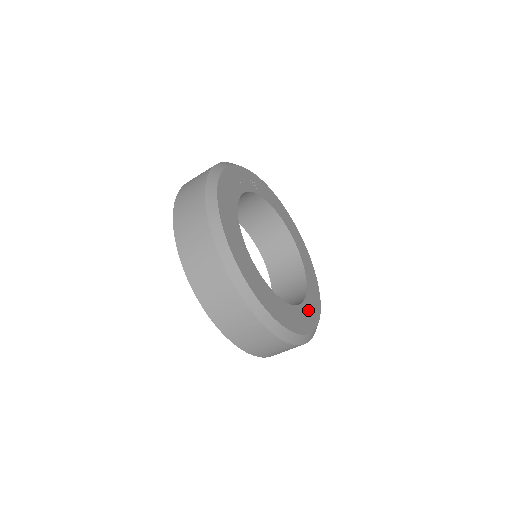
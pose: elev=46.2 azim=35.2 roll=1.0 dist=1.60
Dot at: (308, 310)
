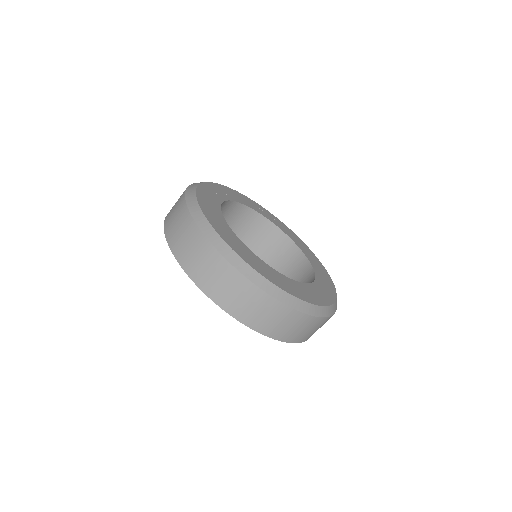
Dot at: (312, 291)
